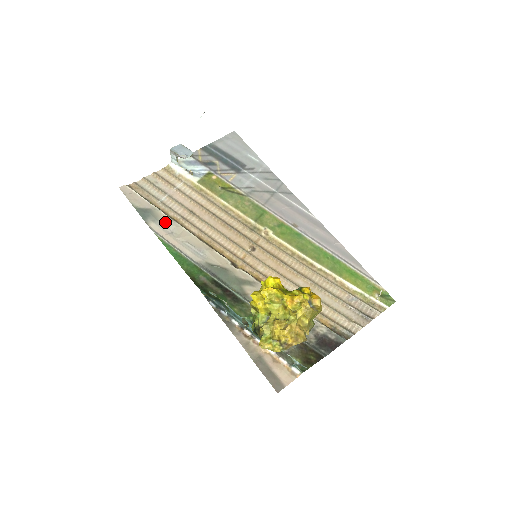
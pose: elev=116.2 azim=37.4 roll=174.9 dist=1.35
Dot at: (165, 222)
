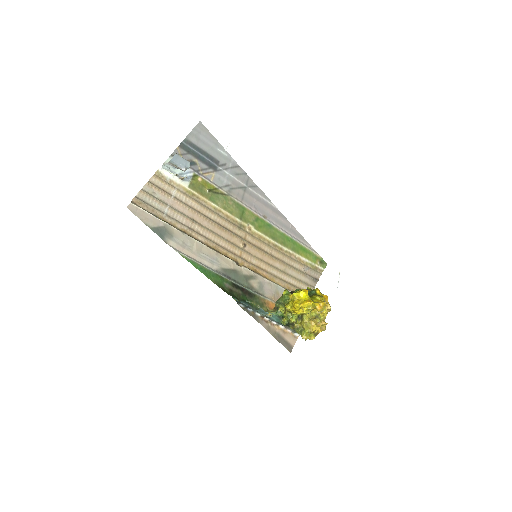
Dot at: (180, 237)
